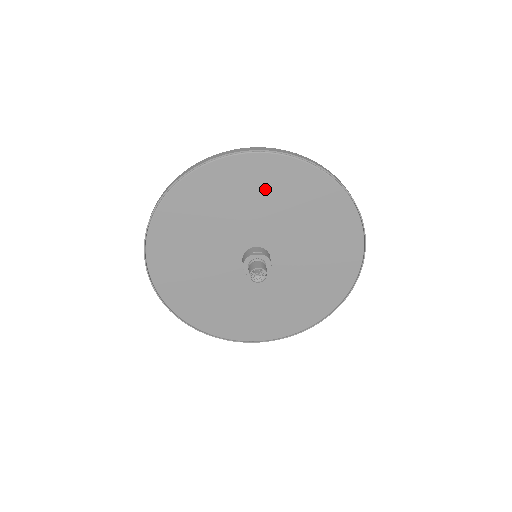
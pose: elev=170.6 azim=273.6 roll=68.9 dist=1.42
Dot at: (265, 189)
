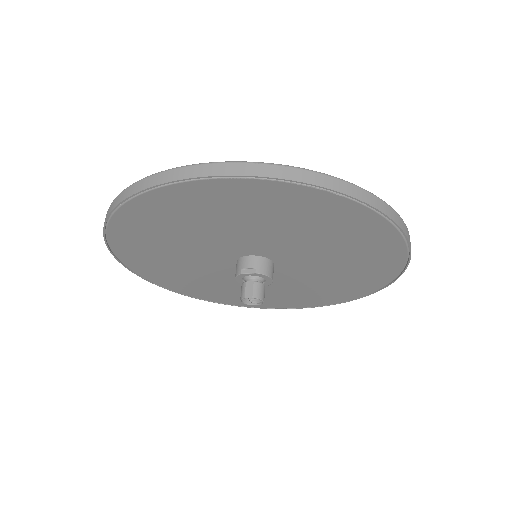
Dot at: (227, 211)
